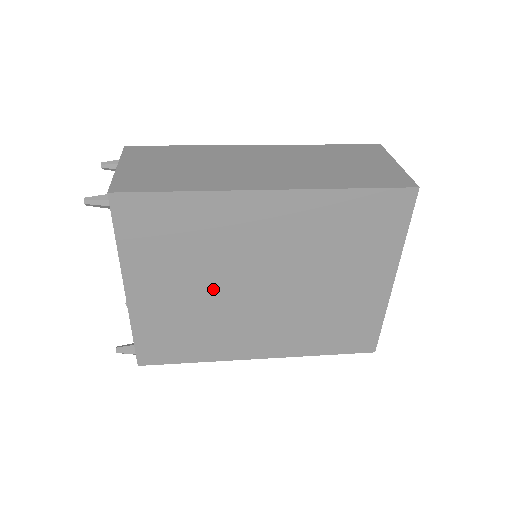
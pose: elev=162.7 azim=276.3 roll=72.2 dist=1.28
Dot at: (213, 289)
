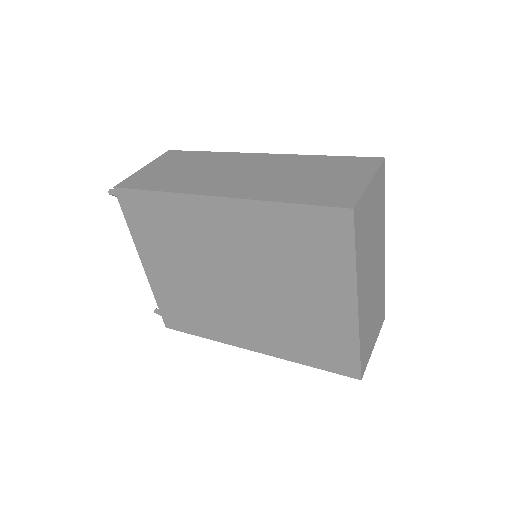
Dot at: (199, 277)
